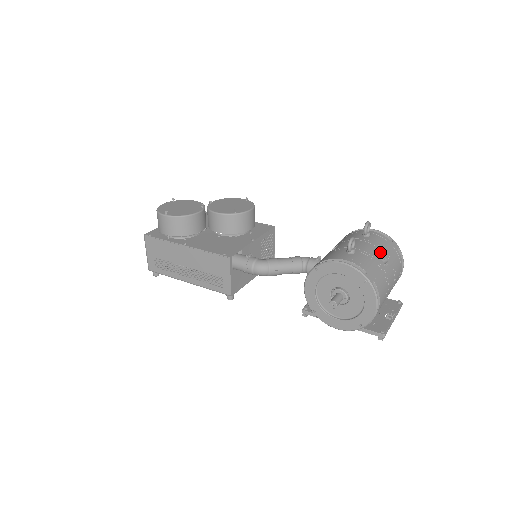
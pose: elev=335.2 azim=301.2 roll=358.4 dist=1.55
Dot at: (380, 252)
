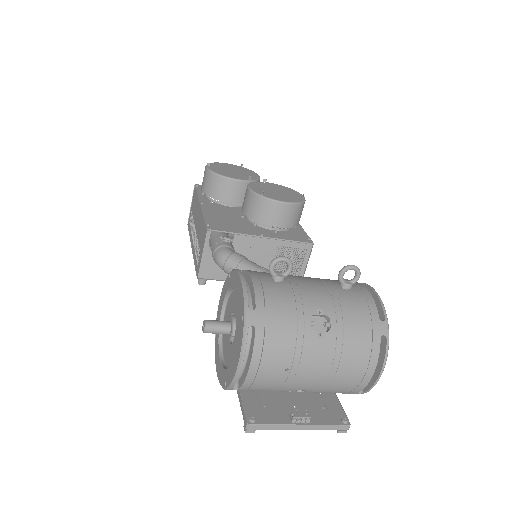
Dot at: (329, 311)
